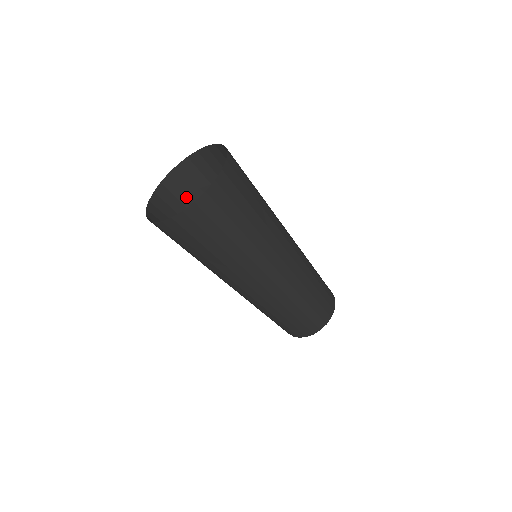
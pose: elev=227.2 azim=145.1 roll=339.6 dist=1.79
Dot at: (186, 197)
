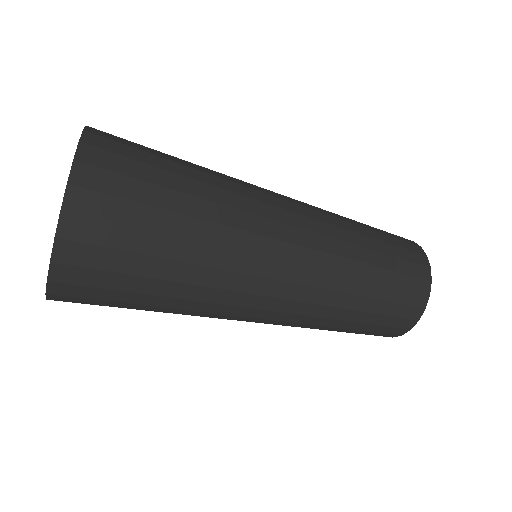
Dot at: occluded
